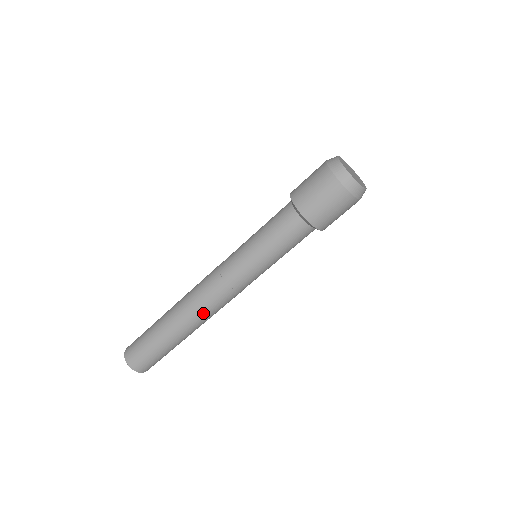
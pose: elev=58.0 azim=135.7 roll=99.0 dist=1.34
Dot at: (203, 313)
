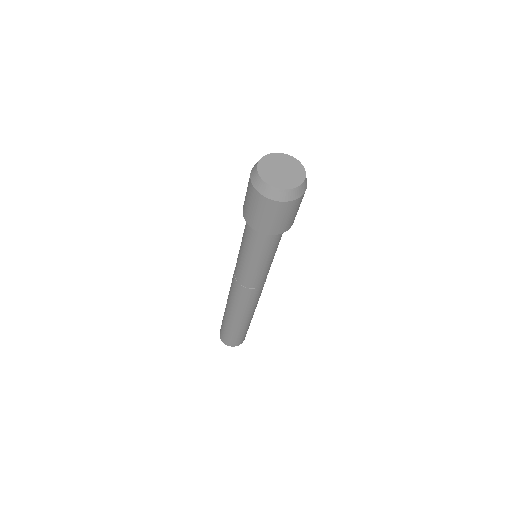
Dot at: (239, 306)
